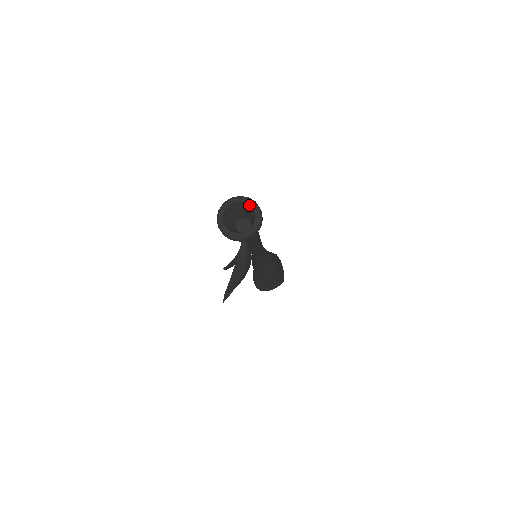
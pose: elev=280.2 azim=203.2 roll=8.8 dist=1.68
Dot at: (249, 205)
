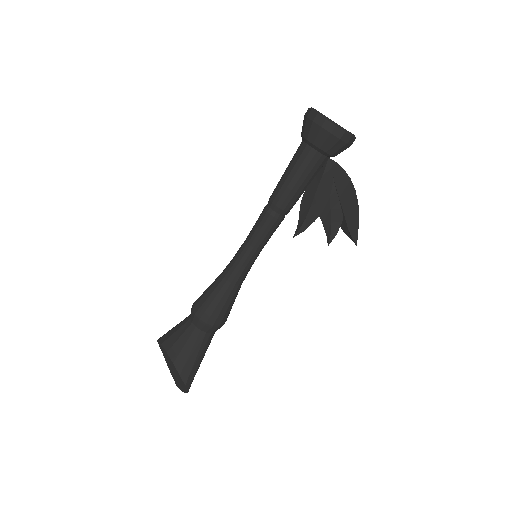
Dot at: occluded
